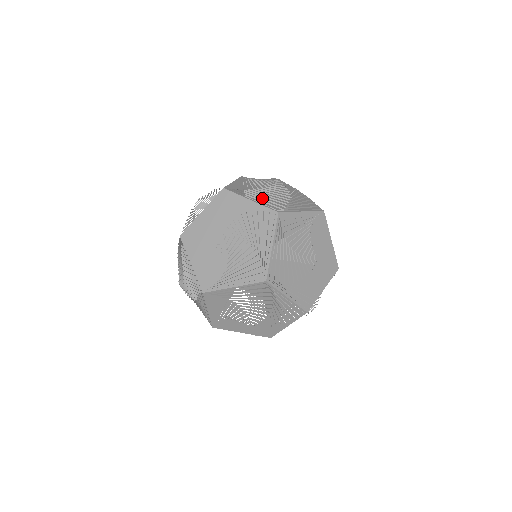
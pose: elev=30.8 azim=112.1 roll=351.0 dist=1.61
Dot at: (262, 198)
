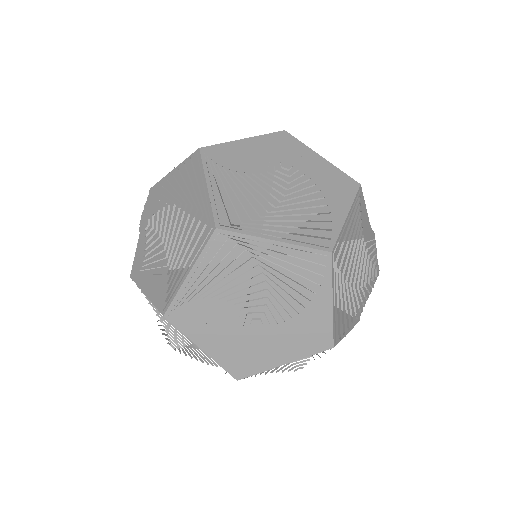
Dot at: occluded
